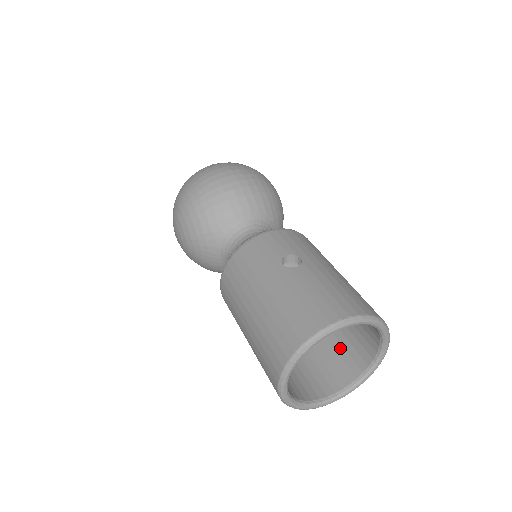
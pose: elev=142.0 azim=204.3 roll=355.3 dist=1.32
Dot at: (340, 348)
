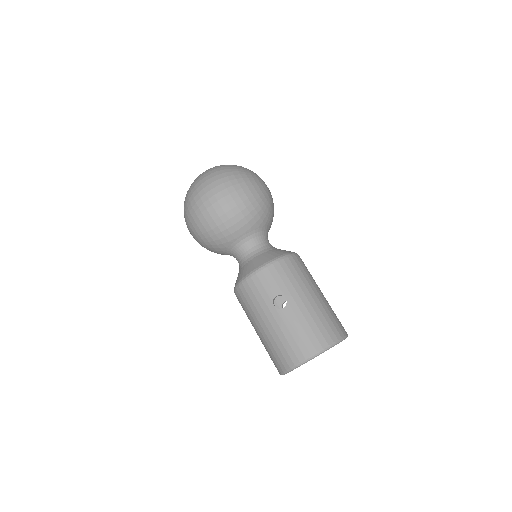
Dot at: occluded
